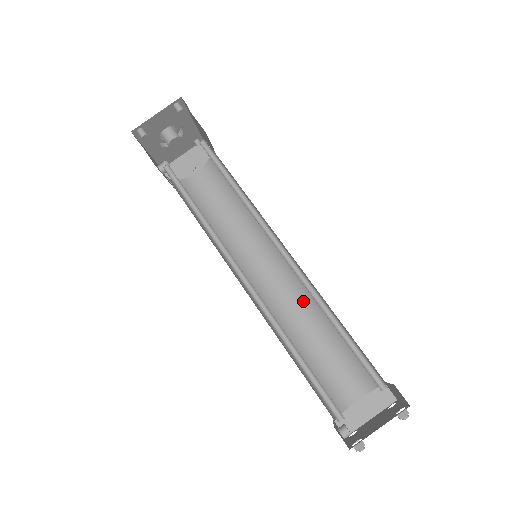
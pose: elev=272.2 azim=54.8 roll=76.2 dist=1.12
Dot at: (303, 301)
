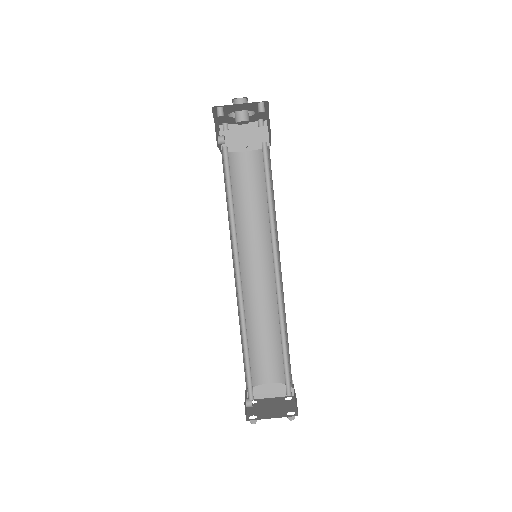
Dot at: (271, 301)
